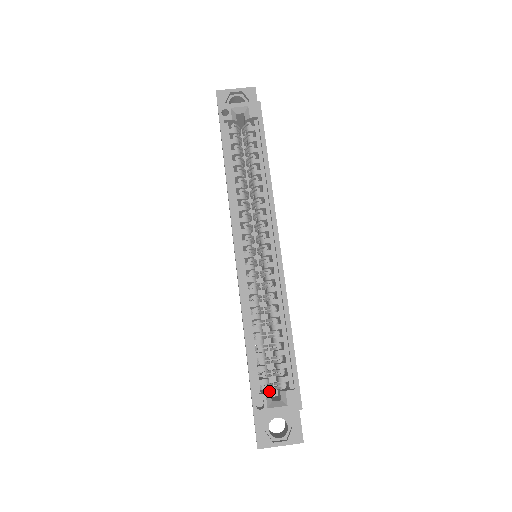
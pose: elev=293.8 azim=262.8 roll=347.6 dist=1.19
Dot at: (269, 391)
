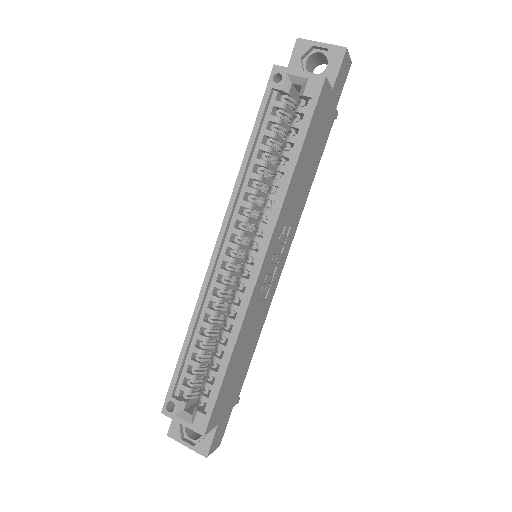
Dot at: (189, 399)
